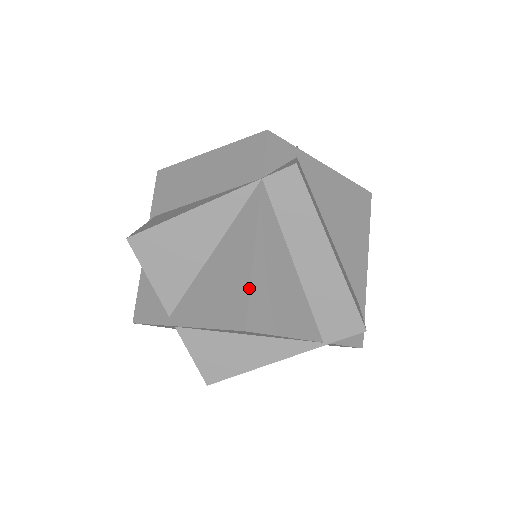
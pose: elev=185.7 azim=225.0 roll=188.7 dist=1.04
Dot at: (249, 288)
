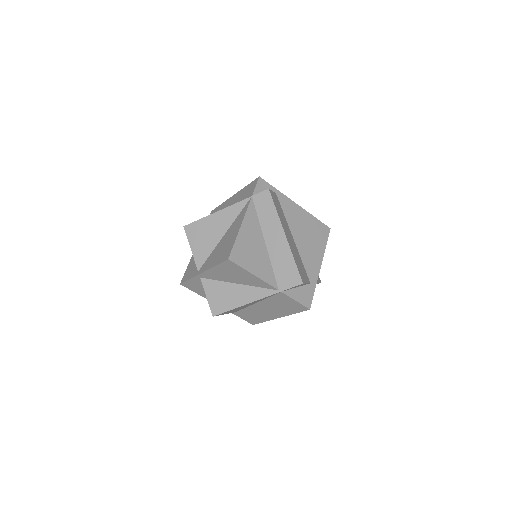
Dot at: (235, 241)
